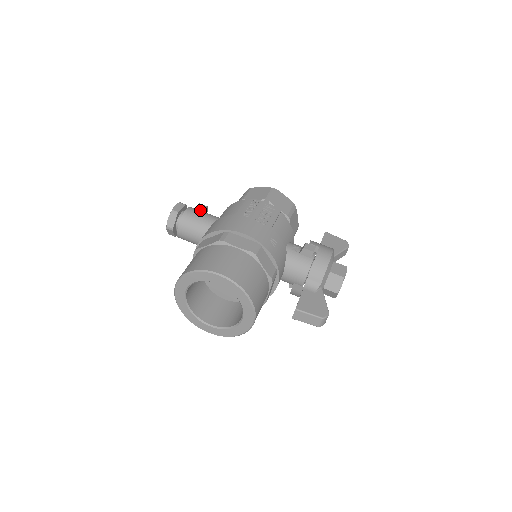
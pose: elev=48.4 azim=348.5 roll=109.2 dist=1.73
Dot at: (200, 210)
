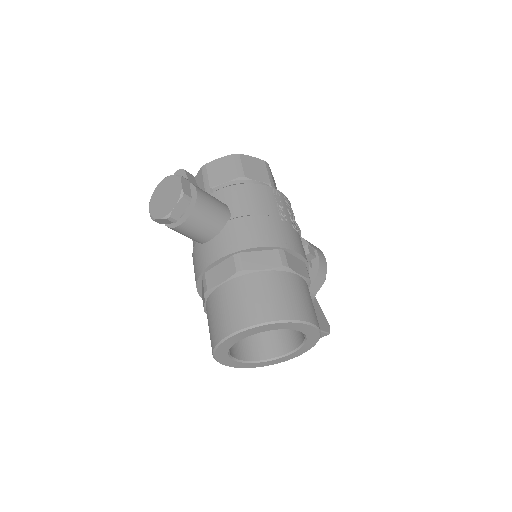
Dot at: (197, 186)
